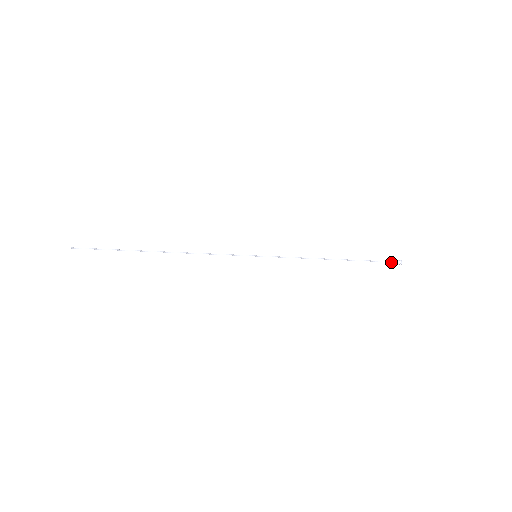
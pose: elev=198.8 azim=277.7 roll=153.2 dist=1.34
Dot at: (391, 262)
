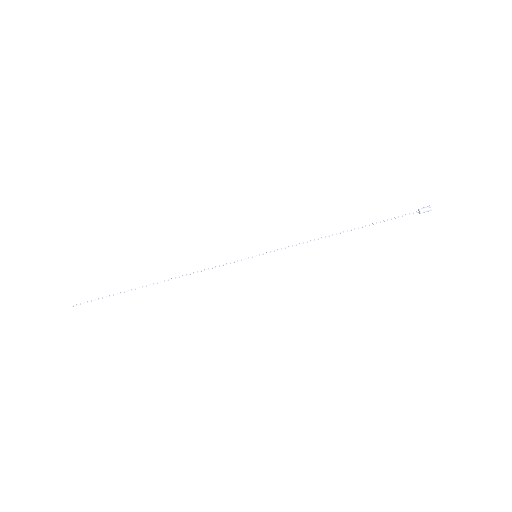
Dot at: (416, 212)
